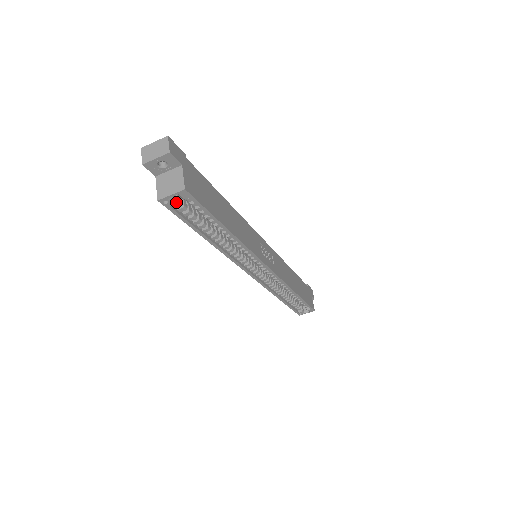
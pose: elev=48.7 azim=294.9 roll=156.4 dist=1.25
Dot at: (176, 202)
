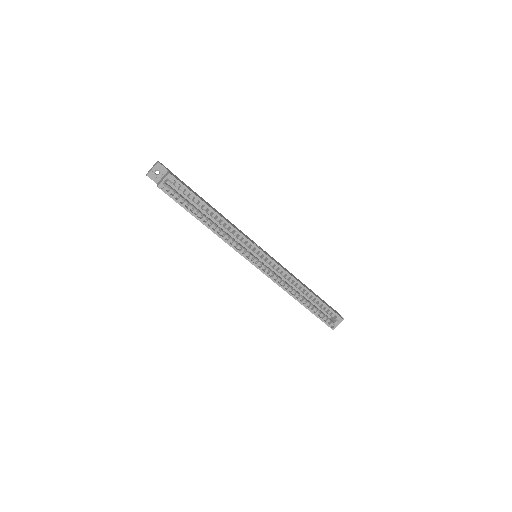
Dot at: (170, 190)
